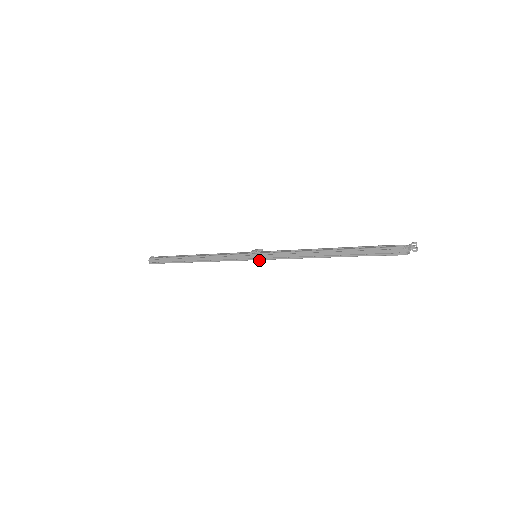
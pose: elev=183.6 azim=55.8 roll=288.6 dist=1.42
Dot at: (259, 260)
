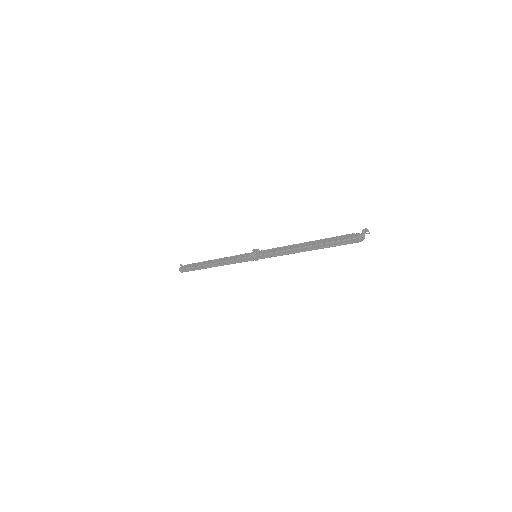
Dot at: occluded
